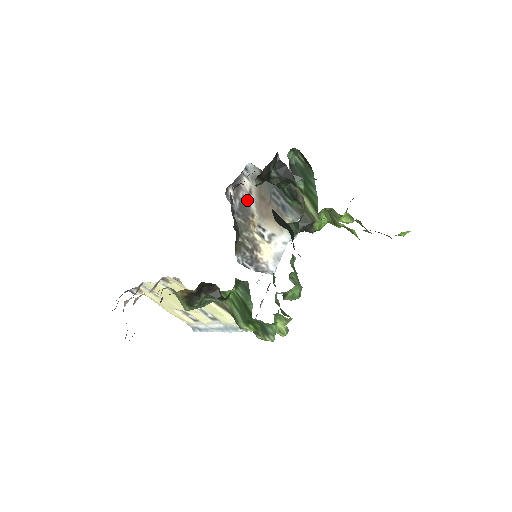
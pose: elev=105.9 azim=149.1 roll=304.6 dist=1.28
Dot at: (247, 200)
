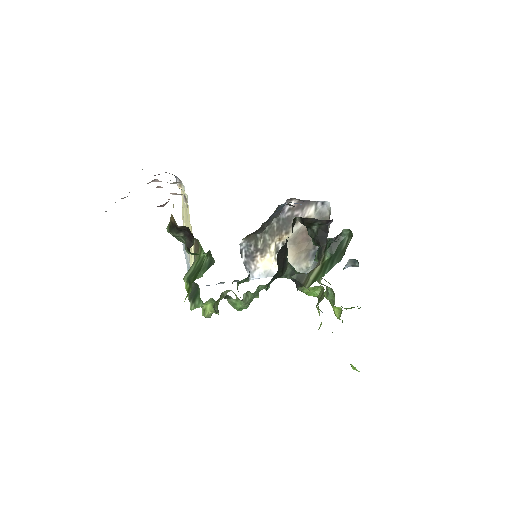
Dot at: occluded
